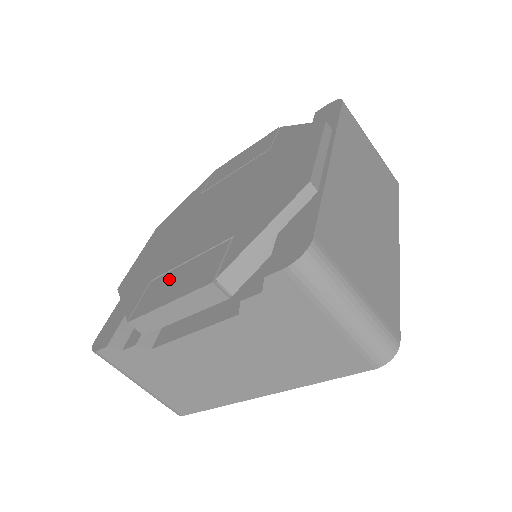
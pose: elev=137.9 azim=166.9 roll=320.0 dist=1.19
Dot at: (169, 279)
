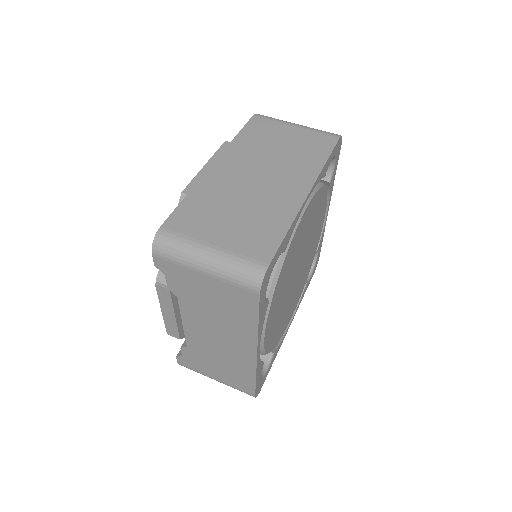
Dot at: occluded
